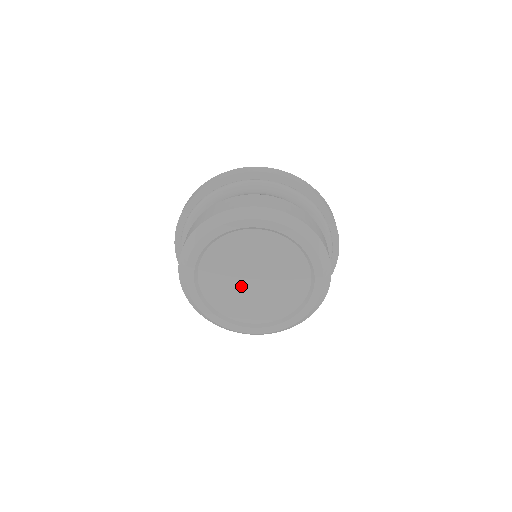
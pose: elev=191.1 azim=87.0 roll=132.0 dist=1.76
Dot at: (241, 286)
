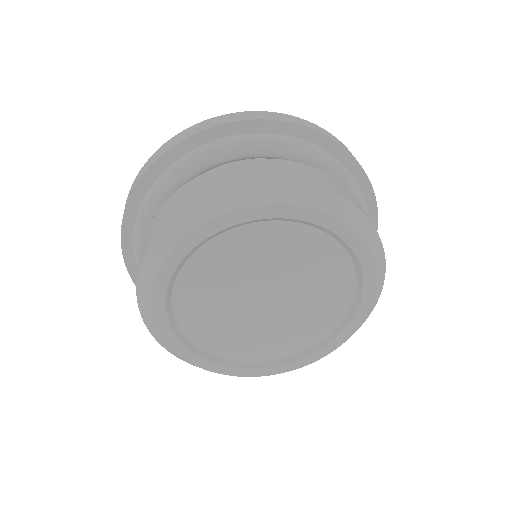
Dot at: (241, 296)
